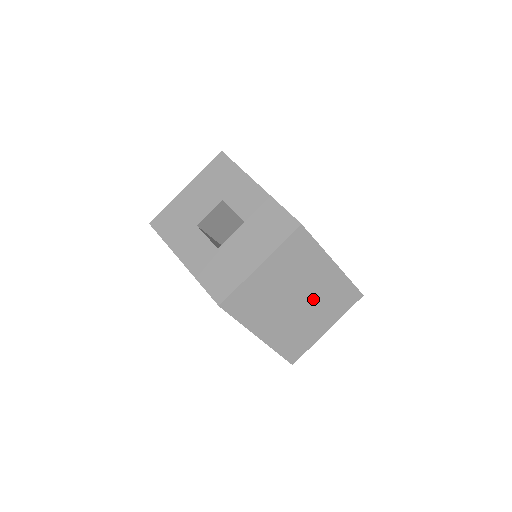
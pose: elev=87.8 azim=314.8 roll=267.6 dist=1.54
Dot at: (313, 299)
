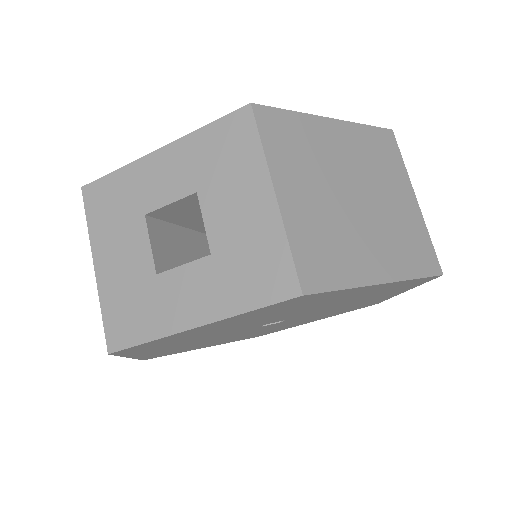
Dot at: (365, 179)
